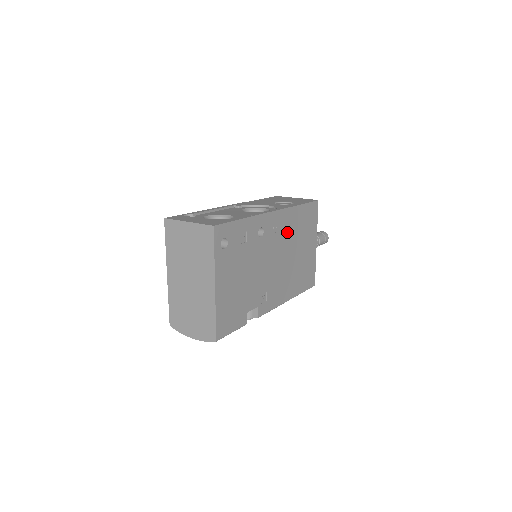
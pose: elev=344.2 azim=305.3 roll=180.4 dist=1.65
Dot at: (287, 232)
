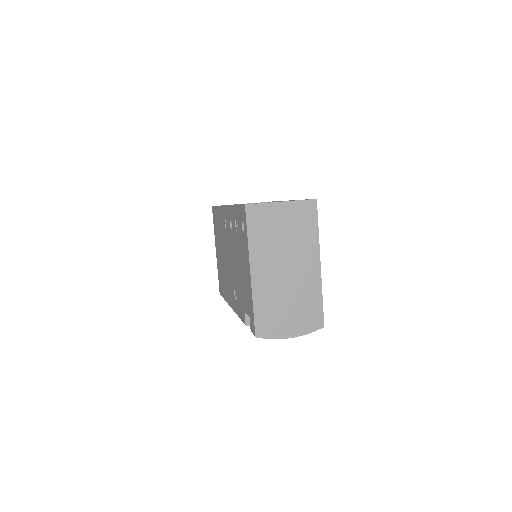
Dot at: occluded
